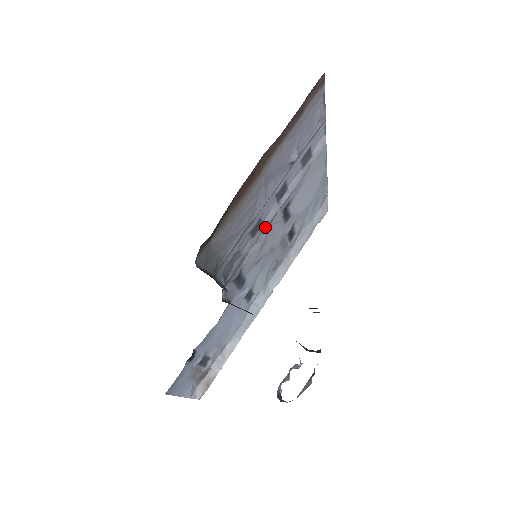
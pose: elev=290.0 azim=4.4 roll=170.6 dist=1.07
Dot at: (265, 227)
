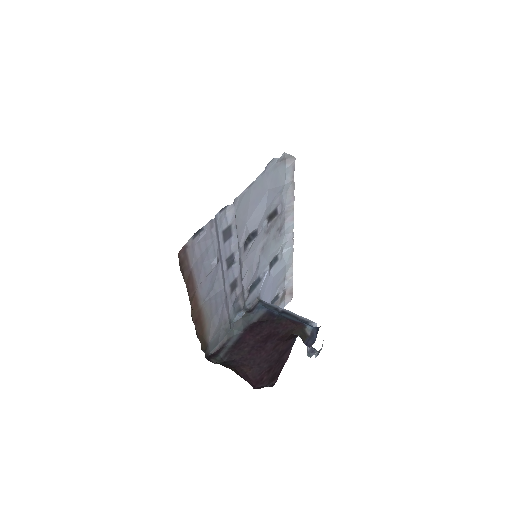
Dot at: (240, 274)
